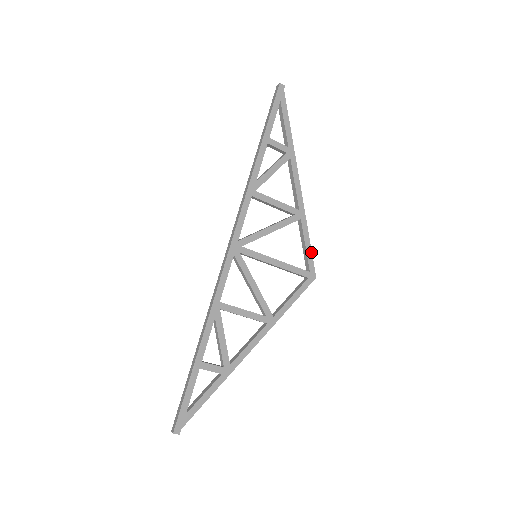
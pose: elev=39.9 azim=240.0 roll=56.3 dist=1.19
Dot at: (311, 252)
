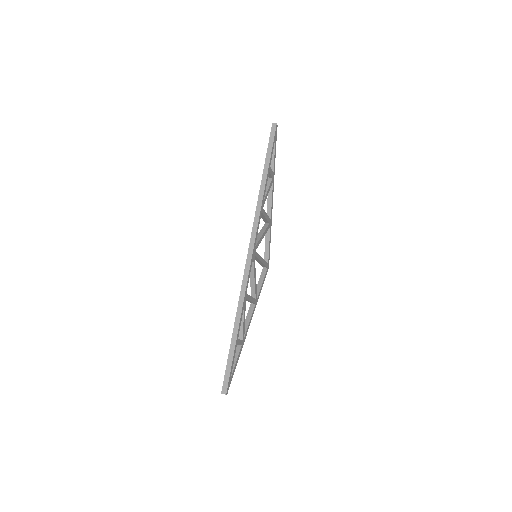
Dot at: occluded
